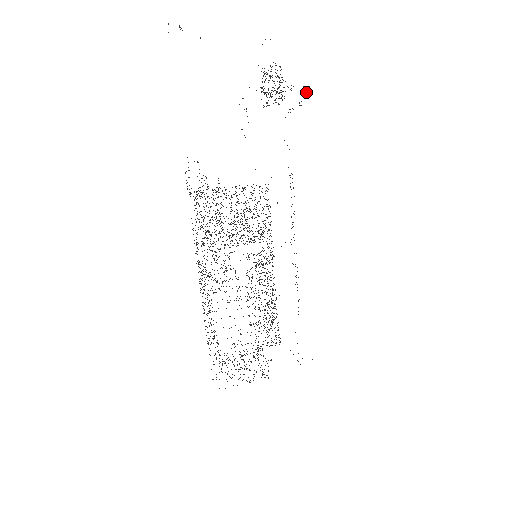
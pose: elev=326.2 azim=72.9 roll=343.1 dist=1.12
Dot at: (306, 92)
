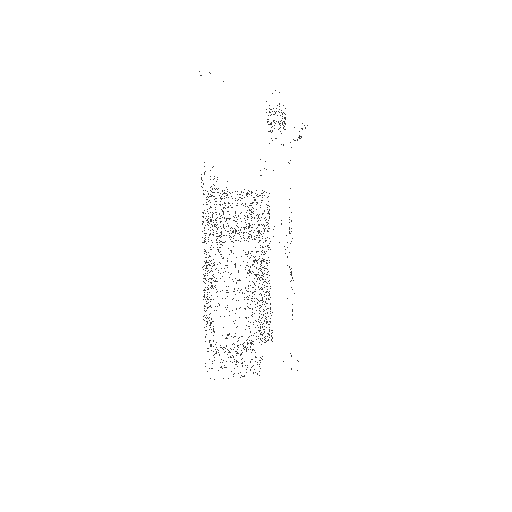
Dot at: (305, 128)
